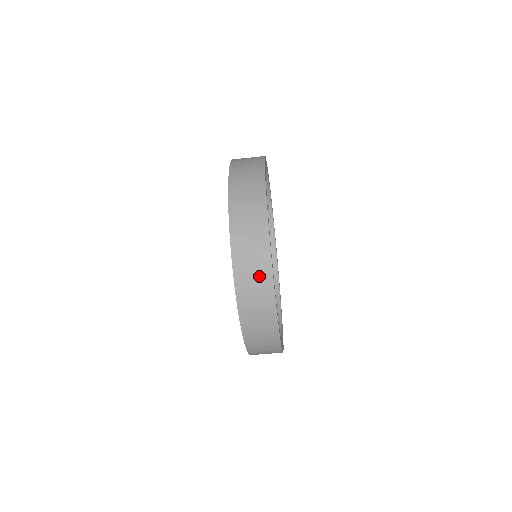
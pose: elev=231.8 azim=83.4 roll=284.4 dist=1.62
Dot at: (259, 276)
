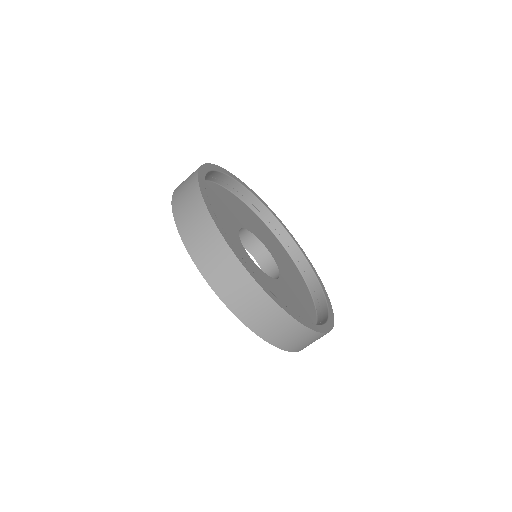
Dot at: (259, 305)
